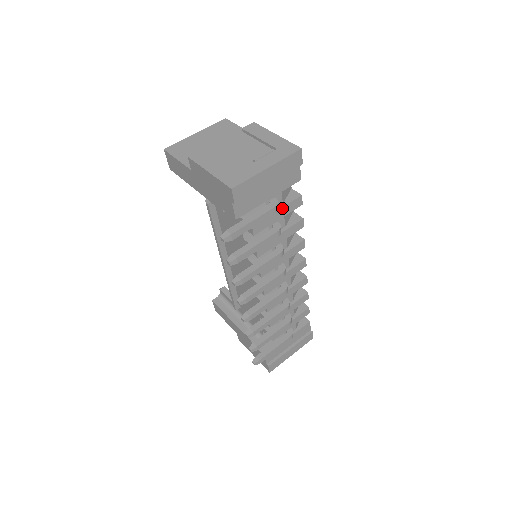
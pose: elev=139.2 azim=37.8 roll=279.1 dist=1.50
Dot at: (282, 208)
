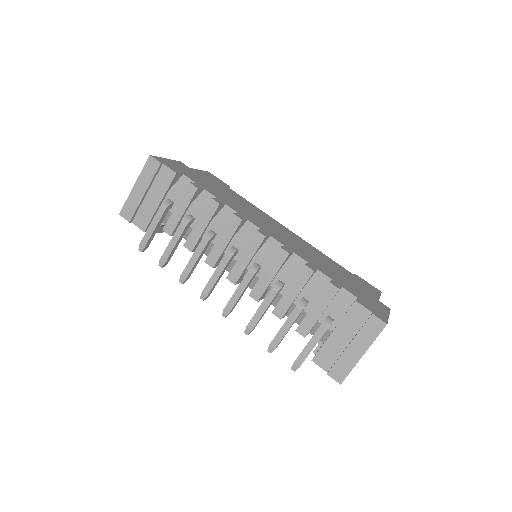
Dot at: (179, 203)
